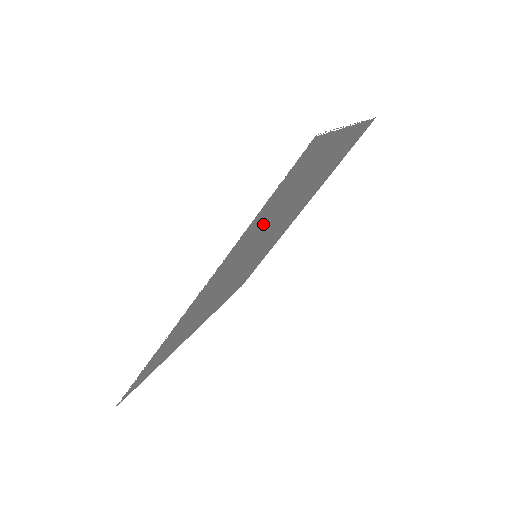
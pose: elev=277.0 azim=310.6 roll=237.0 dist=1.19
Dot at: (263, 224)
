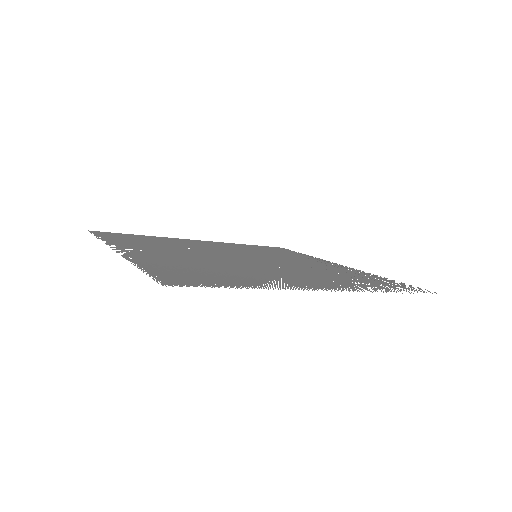
Dot at: (189, 265)
